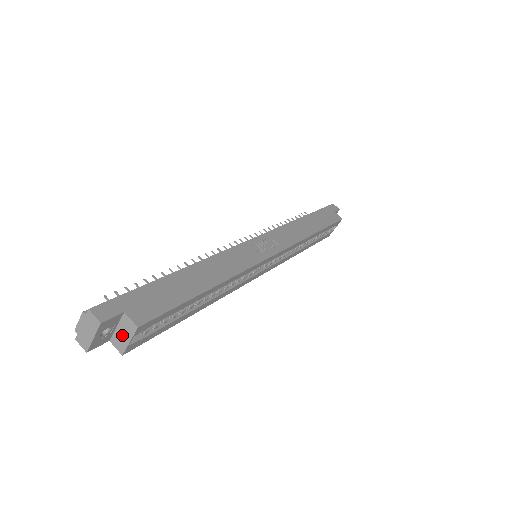
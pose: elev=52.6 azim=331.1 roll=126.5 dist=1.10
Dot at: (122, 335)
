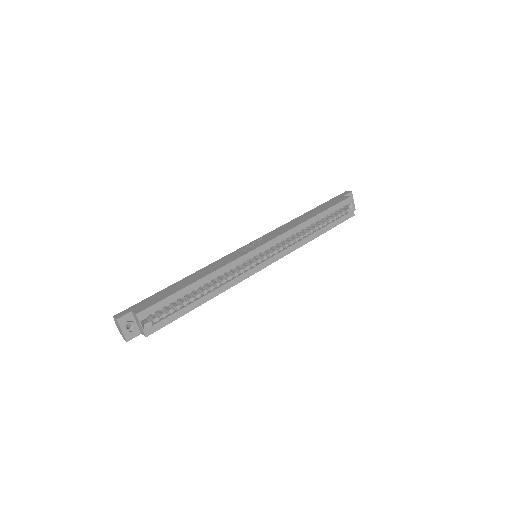
Dot at: (139, 325)
